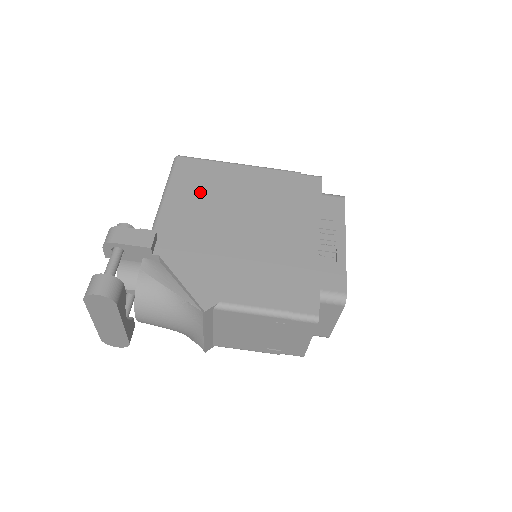
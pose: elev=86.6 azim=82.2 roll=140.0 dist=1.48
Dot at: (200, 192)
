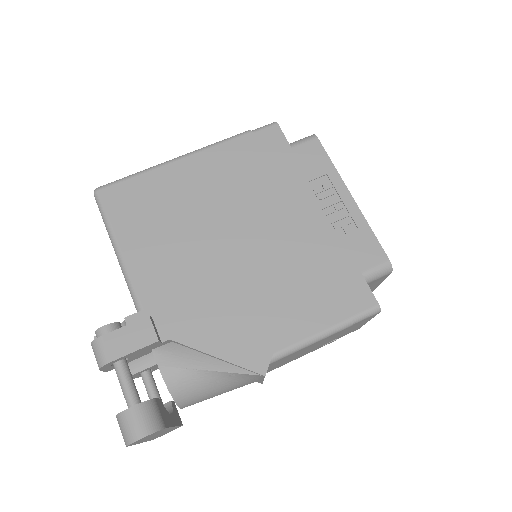
Dot at: (157, 226)
